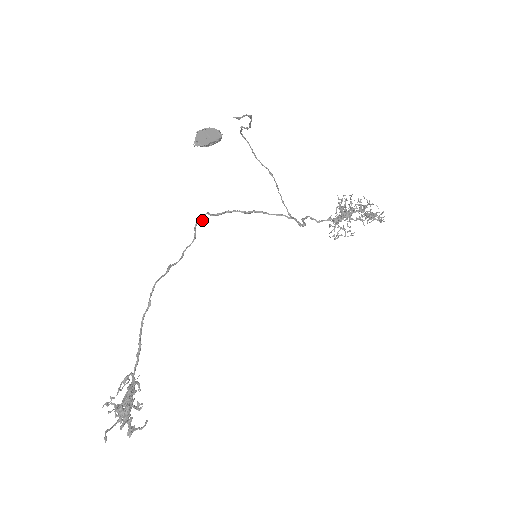
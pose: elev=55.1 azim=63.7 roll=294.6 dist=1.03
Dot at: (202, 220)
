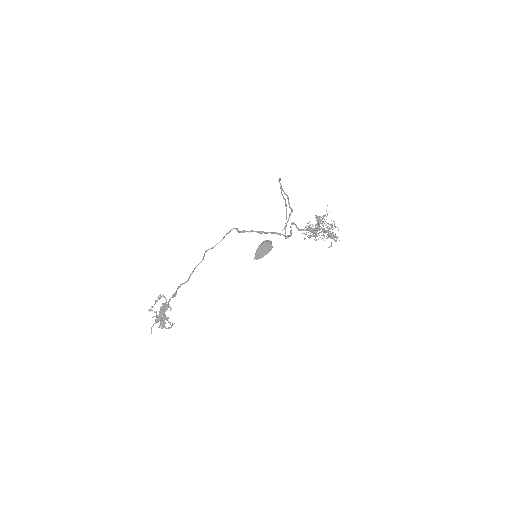
Dot at: occluded
